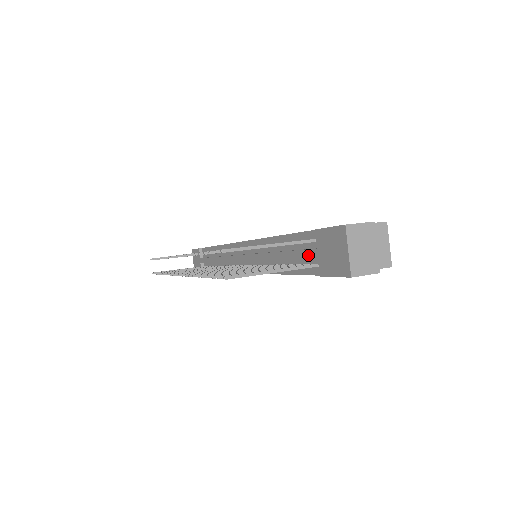
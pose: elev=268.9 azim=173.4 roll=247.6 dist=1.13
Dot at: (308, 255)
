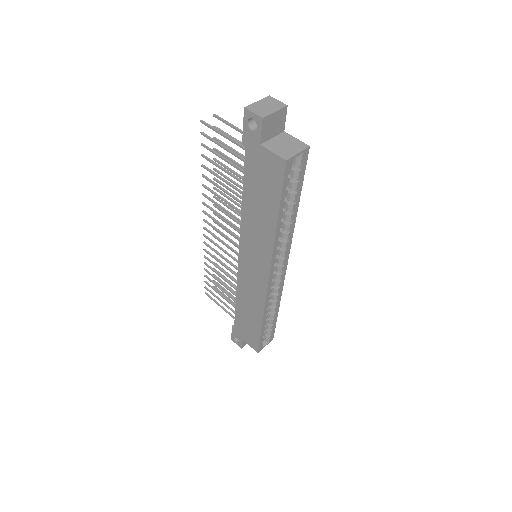
Dot at: occluded
